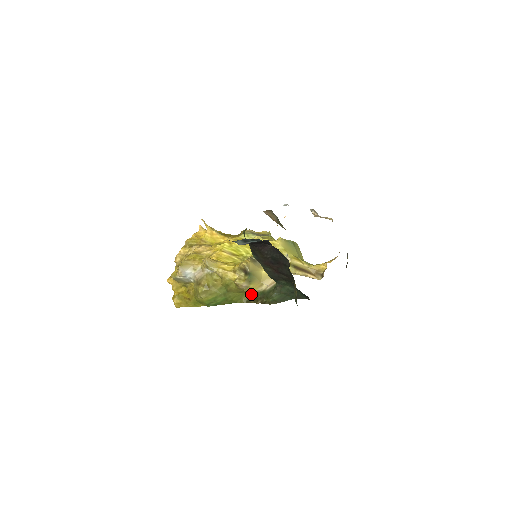
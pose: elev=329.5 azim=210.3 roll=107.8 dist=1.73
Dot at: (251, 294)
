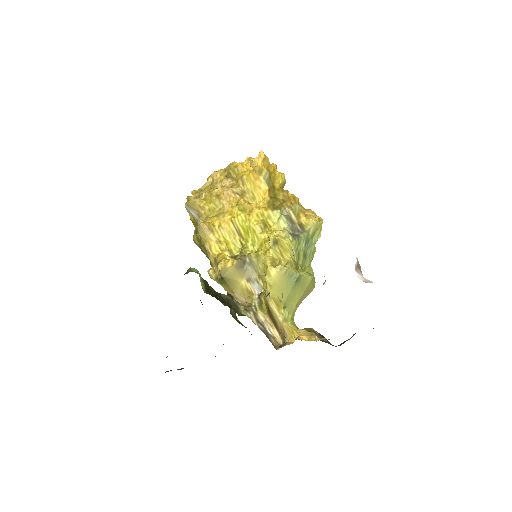
Dot at: occluded
